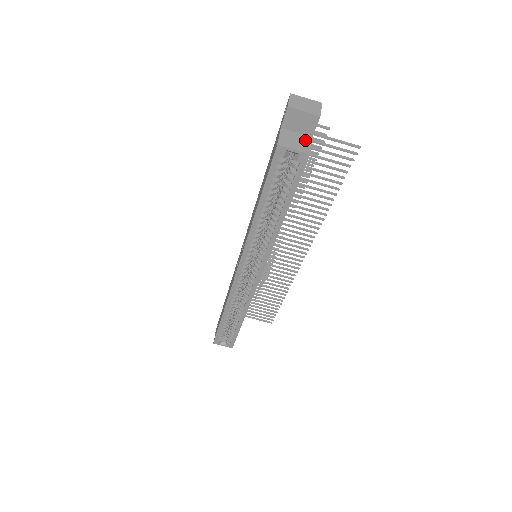
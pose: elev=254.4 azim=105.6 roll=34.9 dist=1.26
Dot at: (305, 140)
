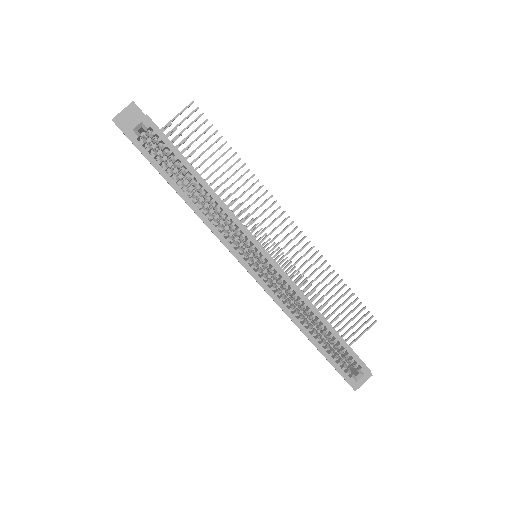
Dot at: occluded
